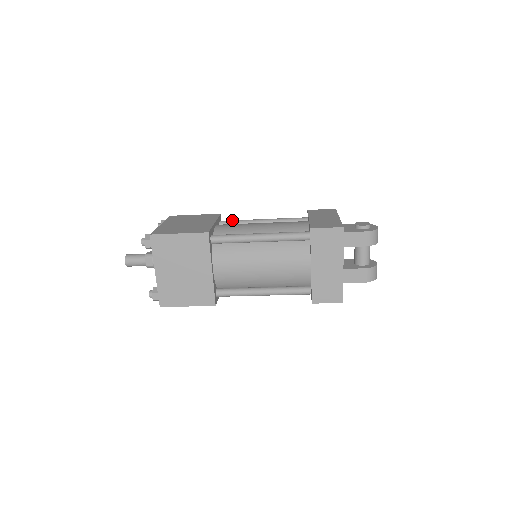
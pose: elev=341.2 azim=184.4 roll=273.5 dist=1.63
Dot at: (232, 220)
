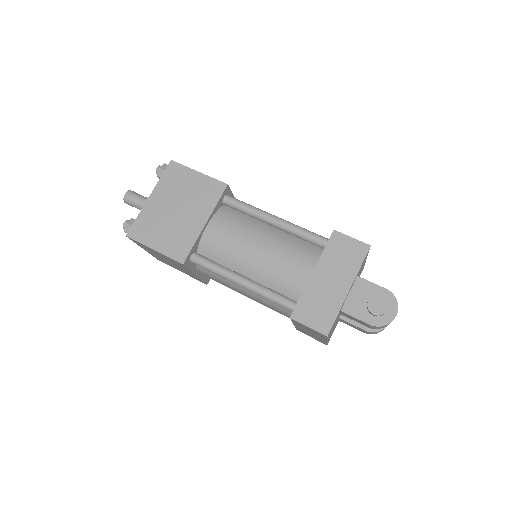
Dot at: (238, 203)
